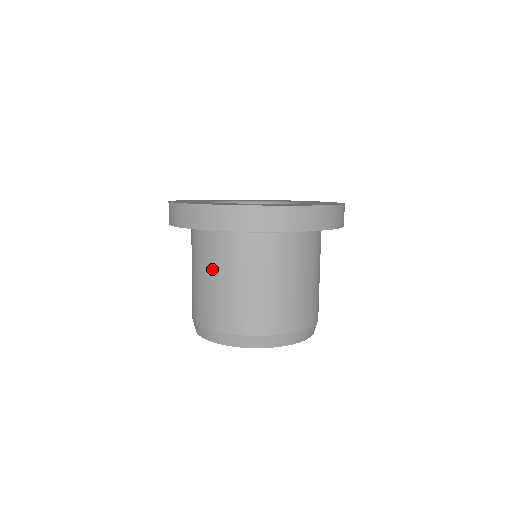
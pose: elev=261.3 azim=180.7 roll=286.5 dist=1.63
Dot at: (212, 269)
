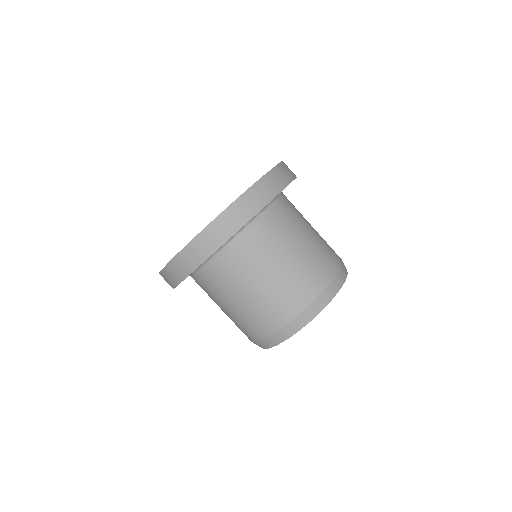
Dot at: (240, 284)
